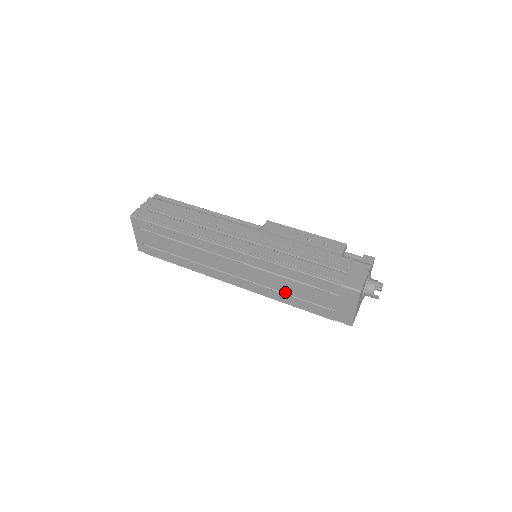
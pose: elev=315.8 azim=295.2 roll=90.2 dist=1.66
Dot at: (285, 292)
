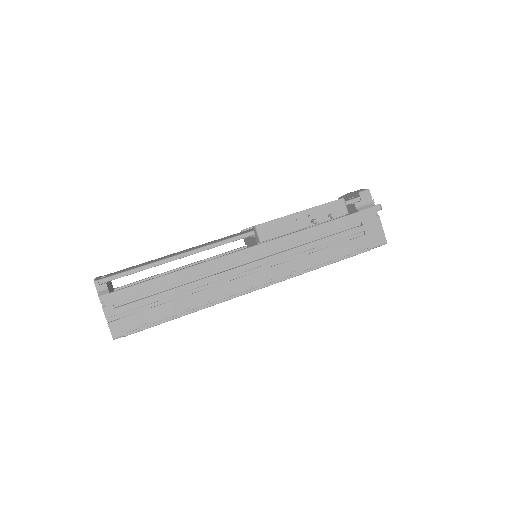
Dot at: occluded
